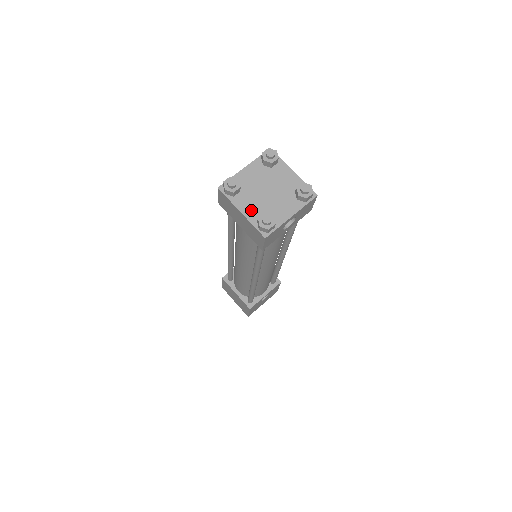
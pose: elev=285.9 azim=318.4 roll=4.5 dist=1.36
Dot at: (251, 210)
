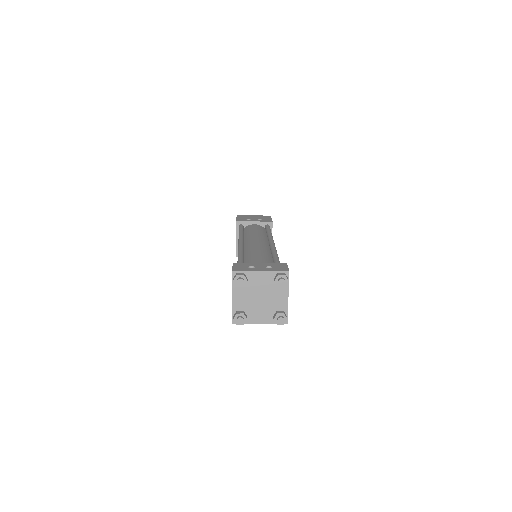
Dot at: (240, 301)
